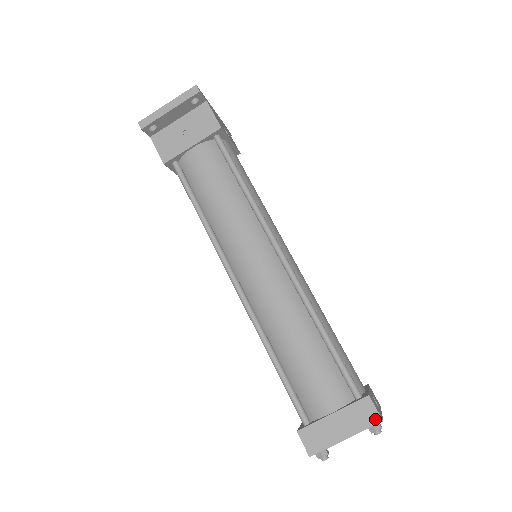
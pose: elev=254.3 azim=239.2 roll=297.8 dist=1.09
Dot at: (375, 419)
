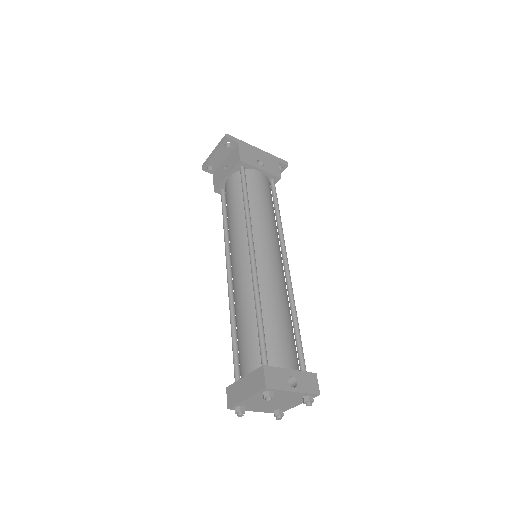
Dot at: (262, 386)
